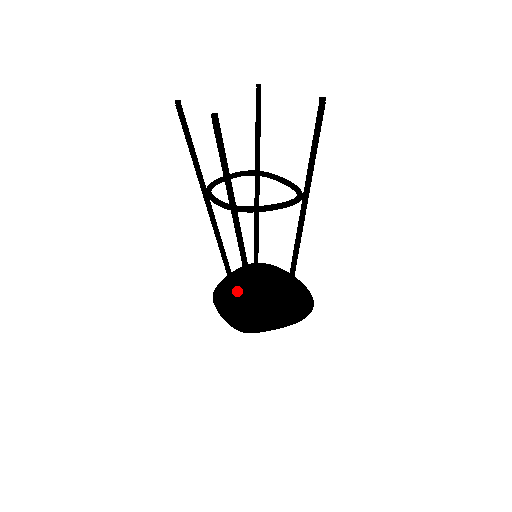
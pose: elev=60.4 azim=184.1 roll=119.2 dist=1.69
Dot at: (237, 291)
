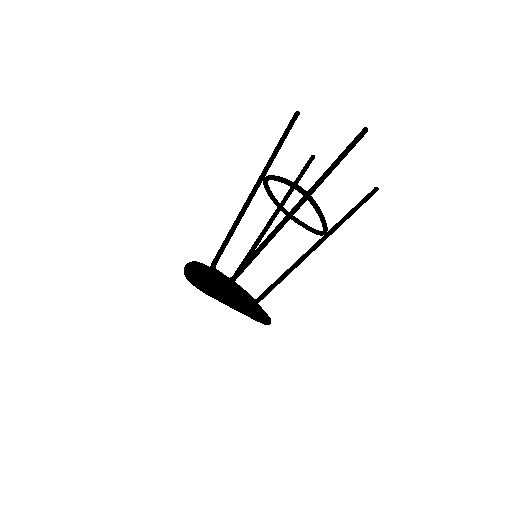
Dot at: occluded
